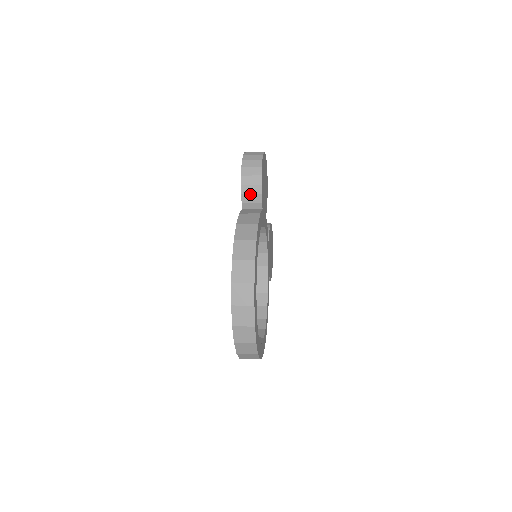
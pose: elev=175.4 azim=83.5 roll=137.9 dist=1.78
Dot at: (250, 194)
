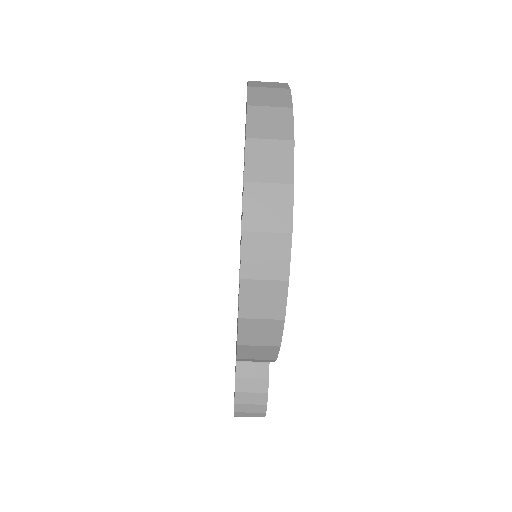
Dot at: occluded
